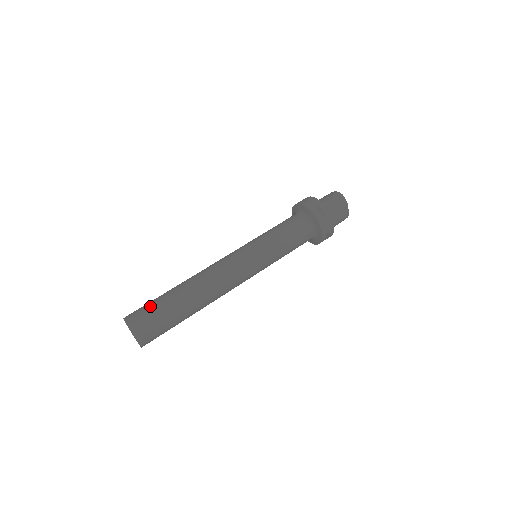
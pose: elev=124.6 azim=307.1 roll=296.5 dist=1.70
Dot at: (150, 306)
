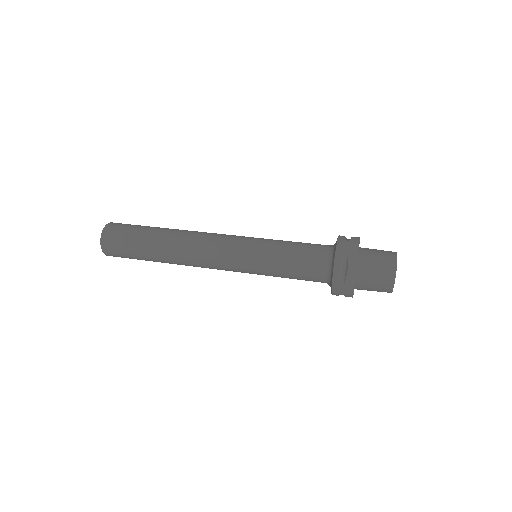
Dot at: (128, 231)
